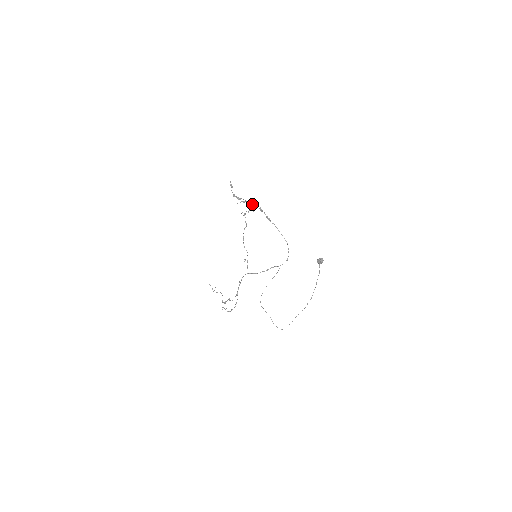
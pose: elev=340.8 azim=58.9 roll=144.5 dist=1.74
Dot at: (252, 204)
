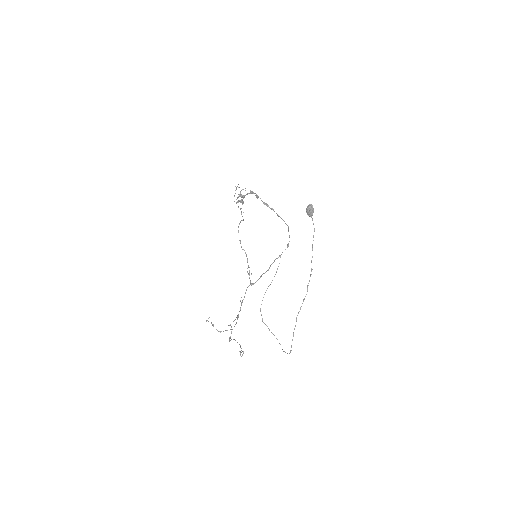
Dot at: (245, 190)
